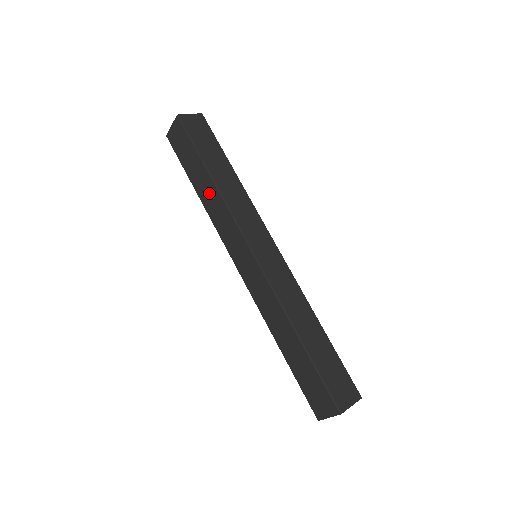
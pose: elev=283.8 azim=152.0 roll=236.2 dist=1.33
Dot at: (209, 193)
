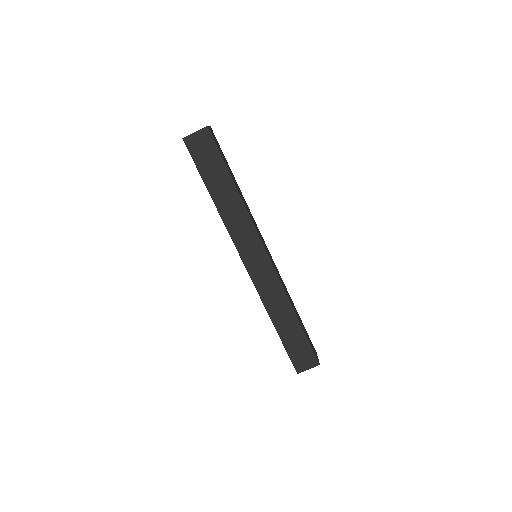
Dot at: occluded
